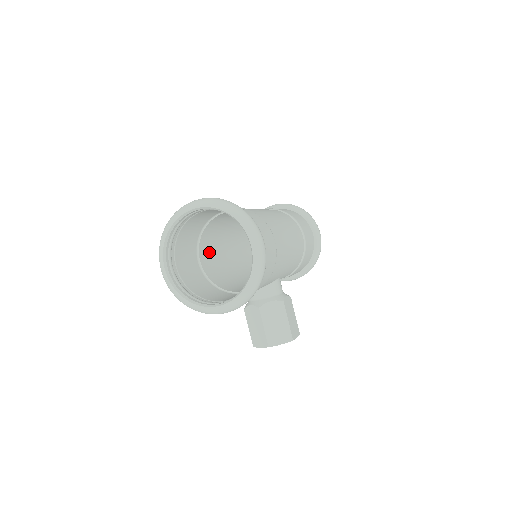
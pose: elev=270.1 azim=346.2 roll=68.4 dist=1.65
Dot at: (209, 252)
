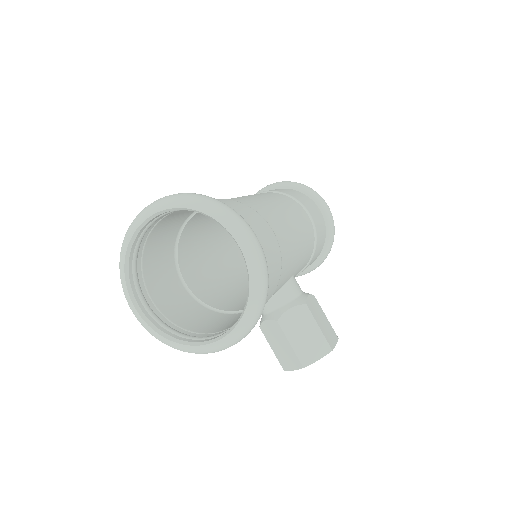
Dot at: (195, 268)
